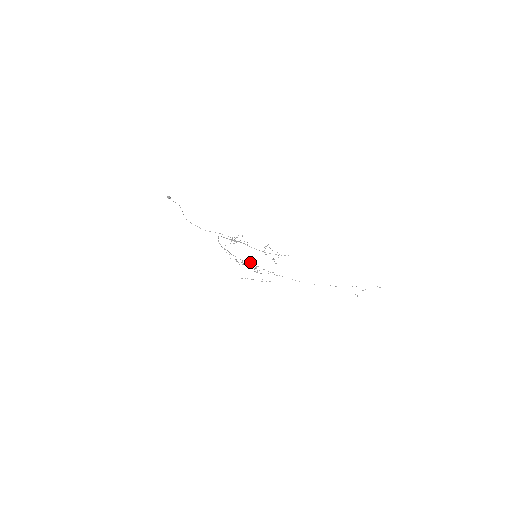
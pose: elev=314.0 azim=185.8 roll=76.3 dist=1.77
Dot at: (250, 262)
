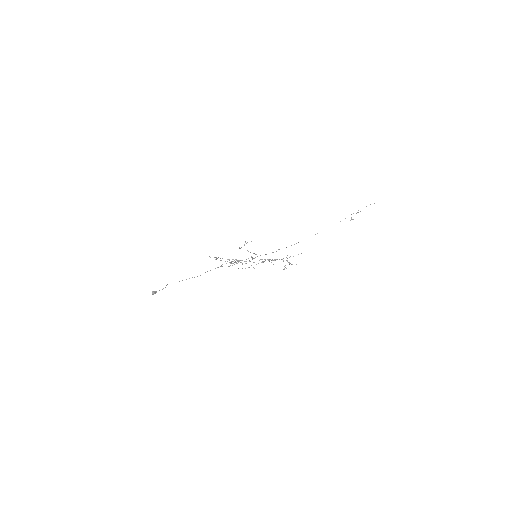
Dot at: (248, 258)
